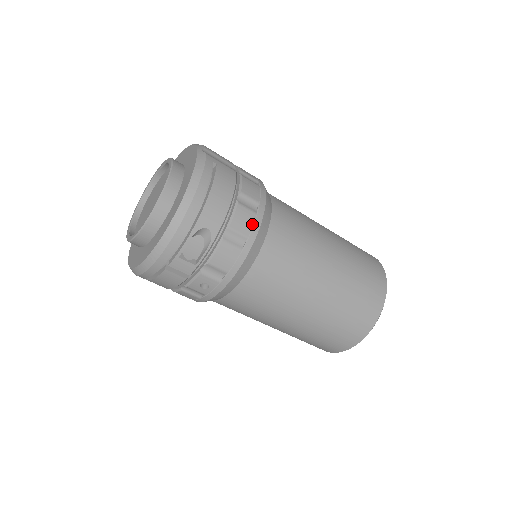
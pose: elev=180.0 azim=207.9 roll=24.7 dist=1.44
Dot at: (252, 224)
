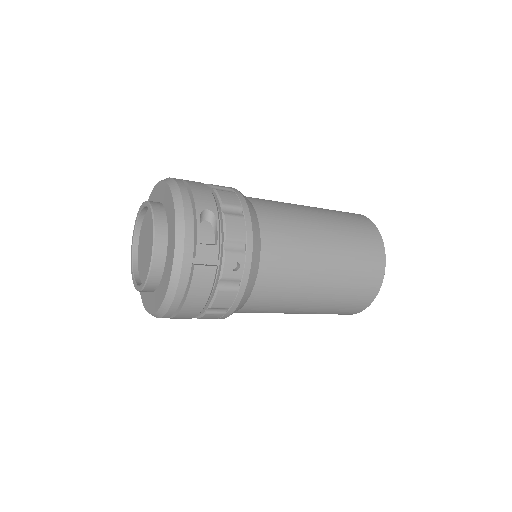
Dot at: (237, 198)
